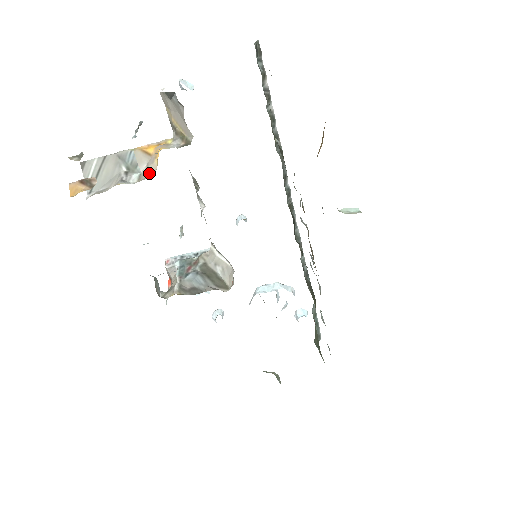
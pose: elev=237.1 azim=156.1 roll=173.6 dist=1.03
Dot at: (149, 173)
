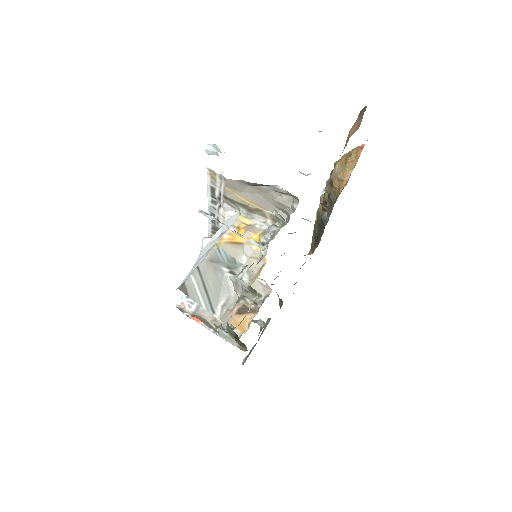
Dot at: (255, 262)
